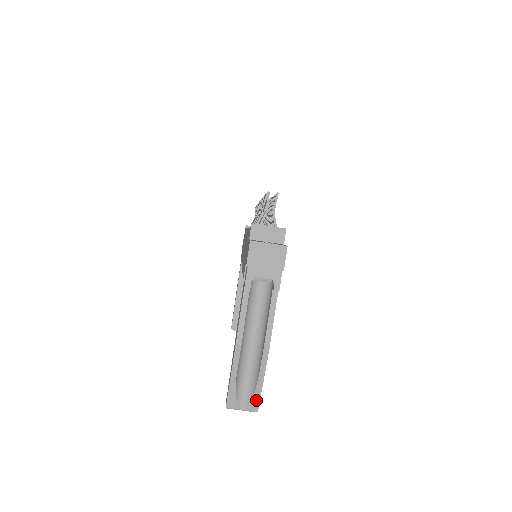
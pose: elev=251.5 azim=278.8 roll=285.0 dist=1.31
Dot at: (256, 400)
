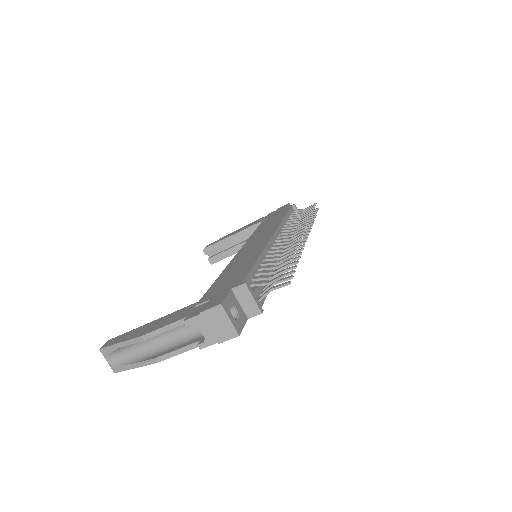
Dot at: (120, 368)
